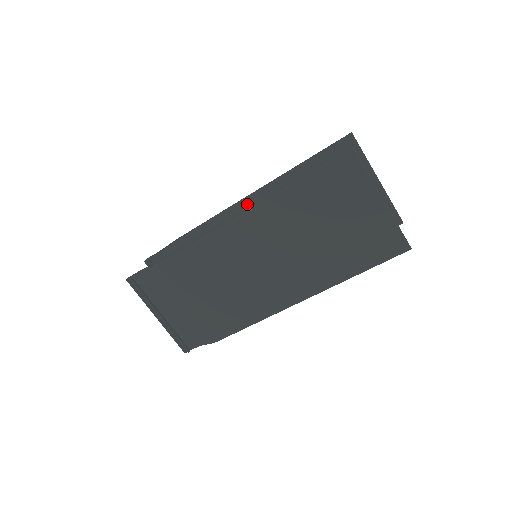
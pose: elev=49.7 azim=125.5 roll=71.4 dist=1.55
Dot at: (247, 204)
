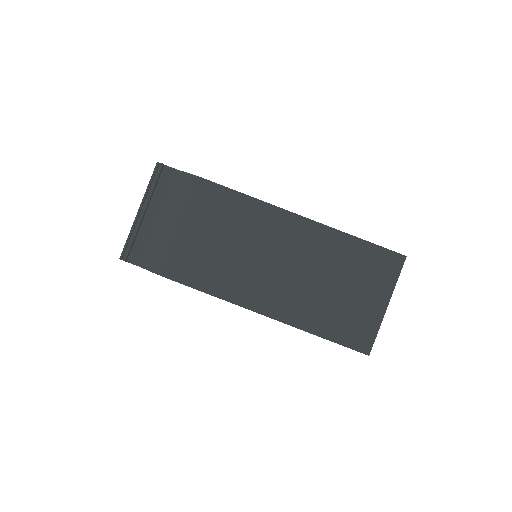
Dot at: occluded
